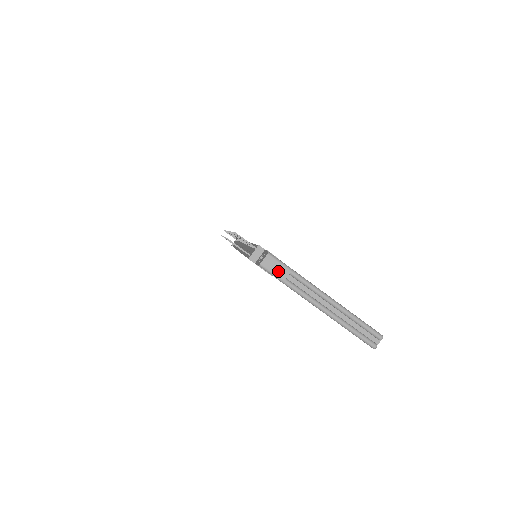
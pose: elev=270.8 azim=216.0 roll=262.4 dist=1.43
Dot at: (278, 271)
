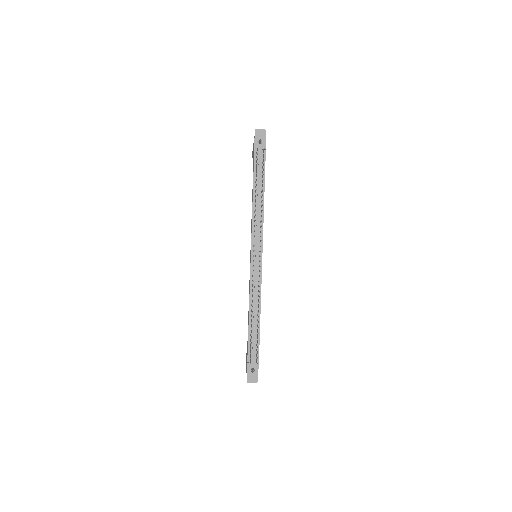
Dot at: occluded
